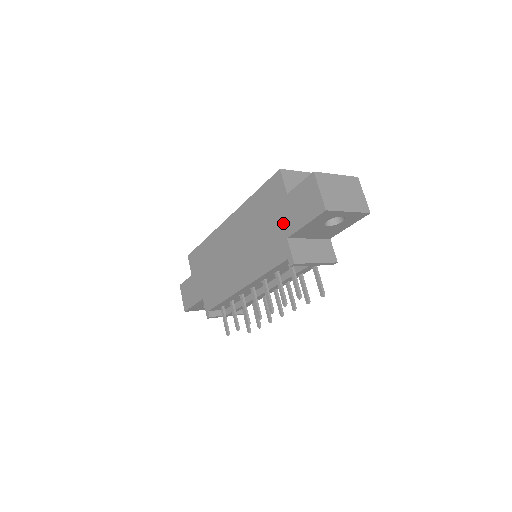
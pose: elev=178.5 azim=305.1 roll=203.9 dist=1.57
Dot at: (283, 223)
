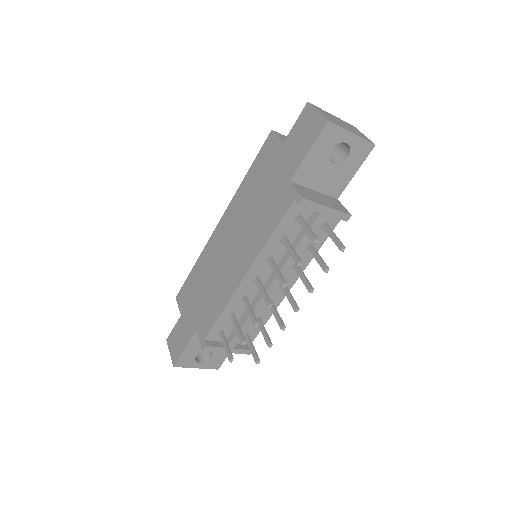
Dot at: (283, 171)
